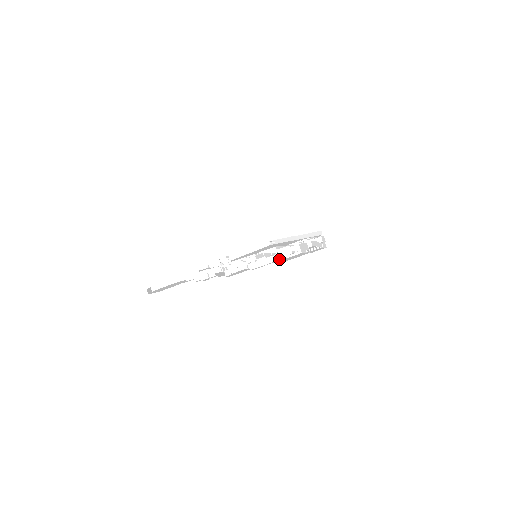
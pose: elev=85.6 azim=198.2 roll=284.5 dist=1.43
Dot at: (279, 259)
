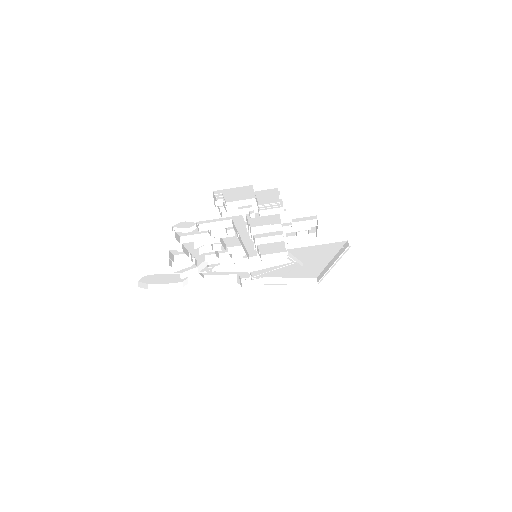
Dot at: (227, 213)
